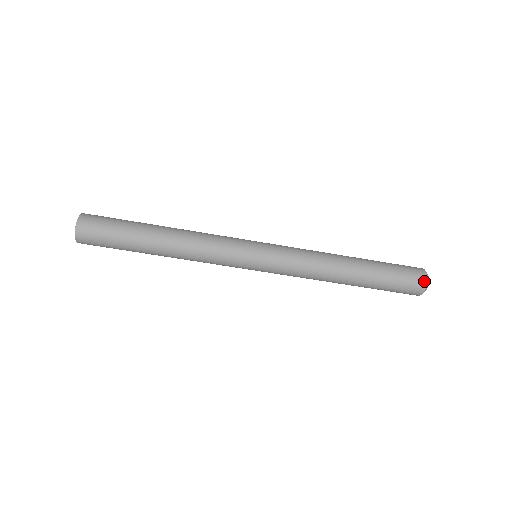
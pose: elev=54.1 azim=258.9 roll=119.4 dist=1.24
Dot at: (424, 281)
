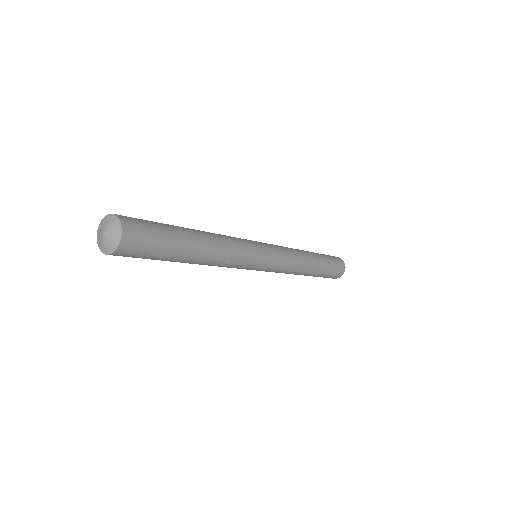
Dot at: (344, 271)
